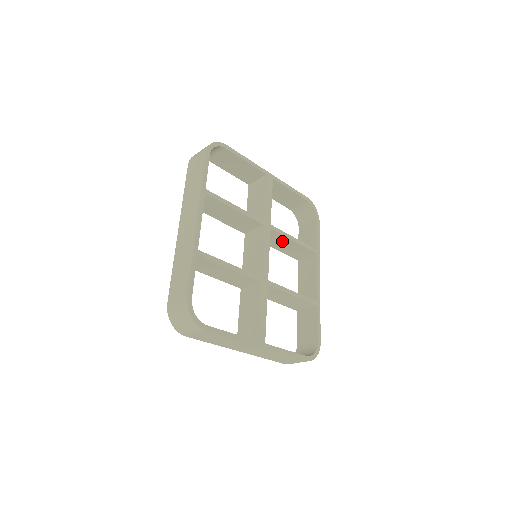
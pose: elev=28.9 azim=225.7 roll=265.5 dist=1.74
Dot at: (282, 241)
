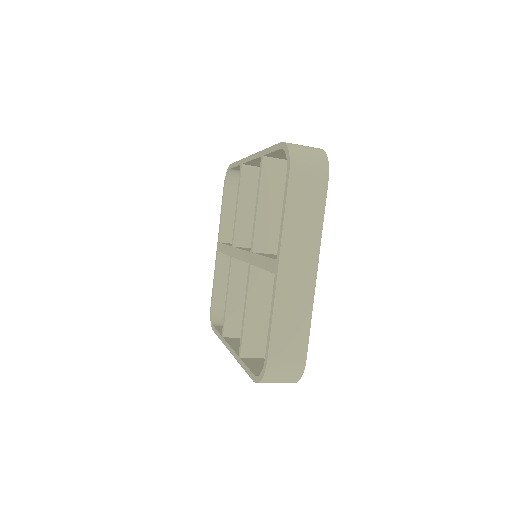
Dot at: occluded
